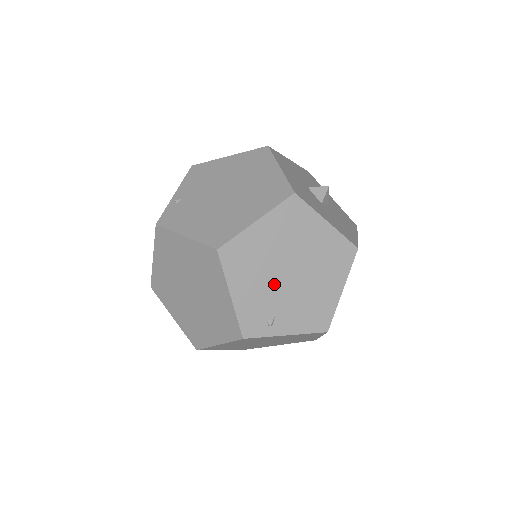
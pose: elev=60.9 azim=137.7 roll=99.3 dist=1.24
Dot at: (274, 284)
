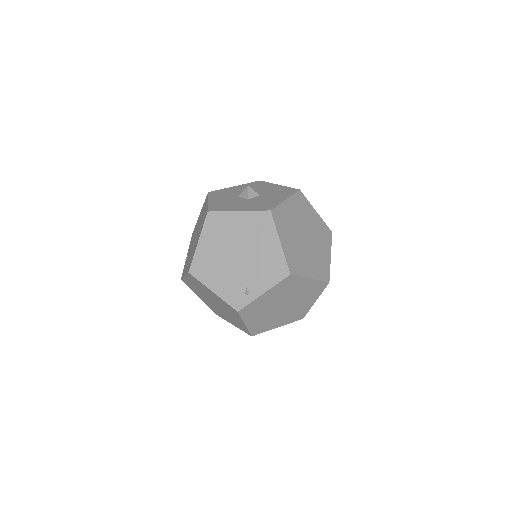
Dot at: (233, 269)
